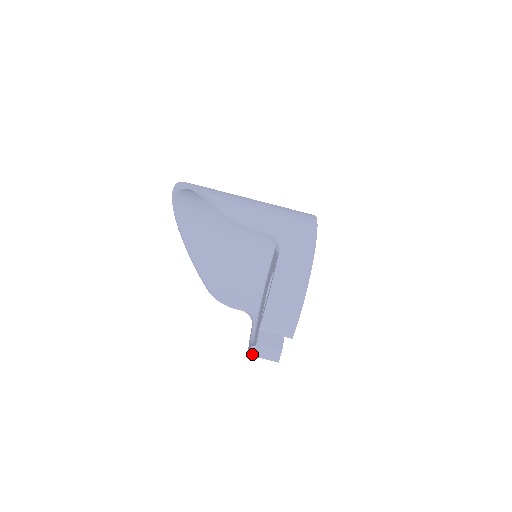
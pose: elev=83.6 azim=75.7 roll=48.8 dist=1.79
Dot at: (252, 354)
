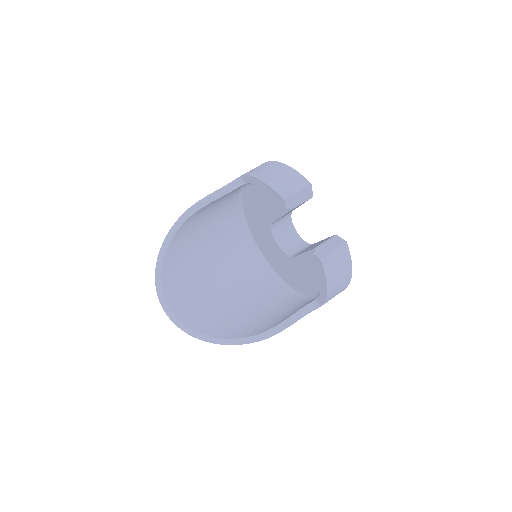
Dot at: (321, 256)
